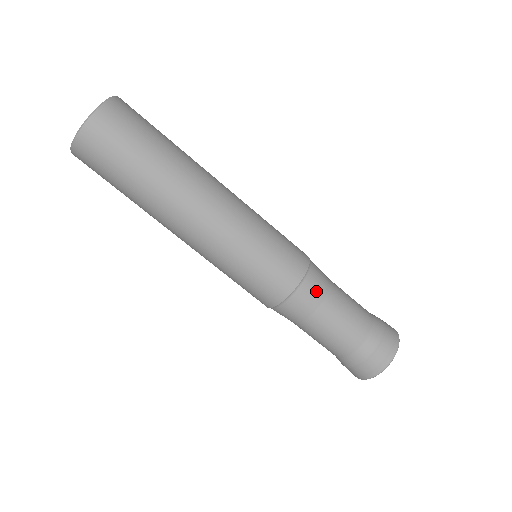
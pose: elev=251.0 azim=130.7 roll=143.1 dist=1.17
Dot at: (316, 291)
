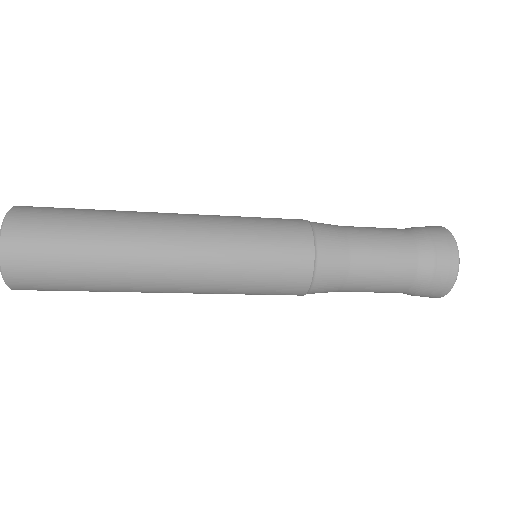
Dot at: (336, 264)
